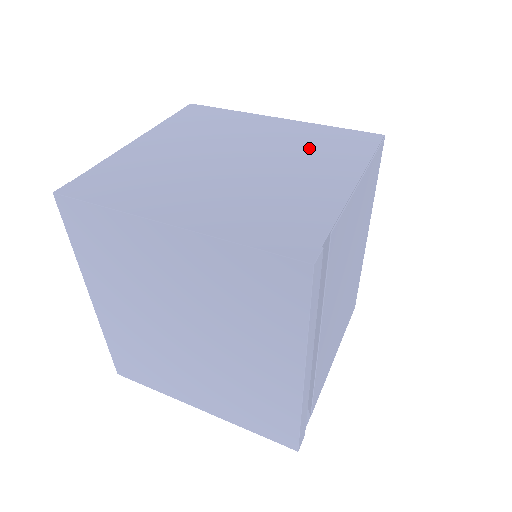
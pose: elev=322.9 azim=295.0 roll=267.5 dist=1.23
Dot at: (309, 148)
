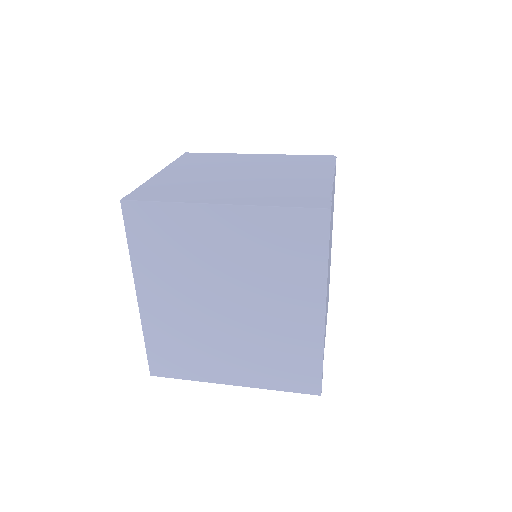
Dot at: (290, 165)
